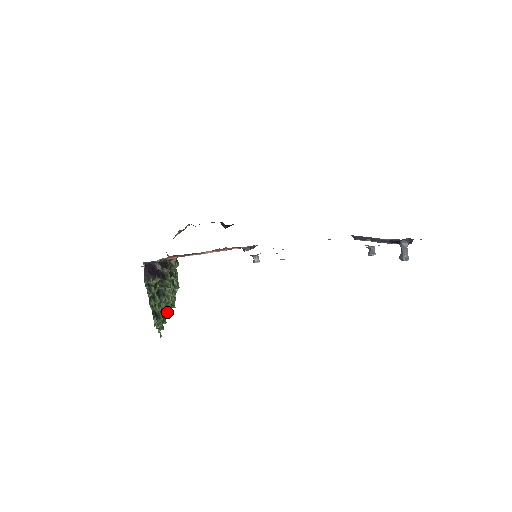
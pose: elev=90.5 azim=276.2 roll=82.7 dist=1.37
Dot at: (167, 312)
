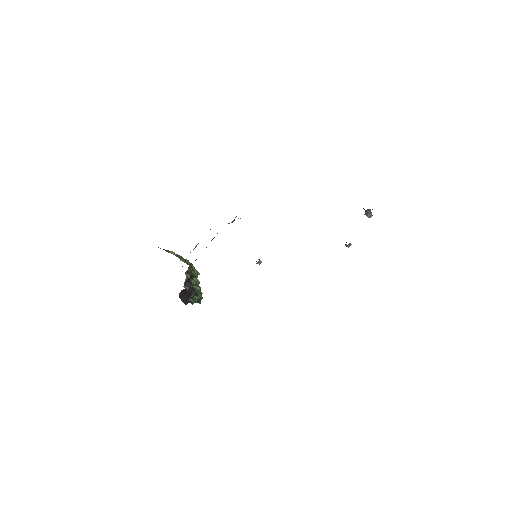
Dot at: occluded
